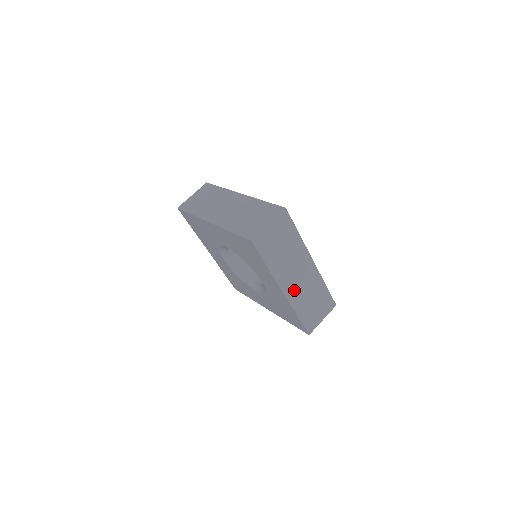
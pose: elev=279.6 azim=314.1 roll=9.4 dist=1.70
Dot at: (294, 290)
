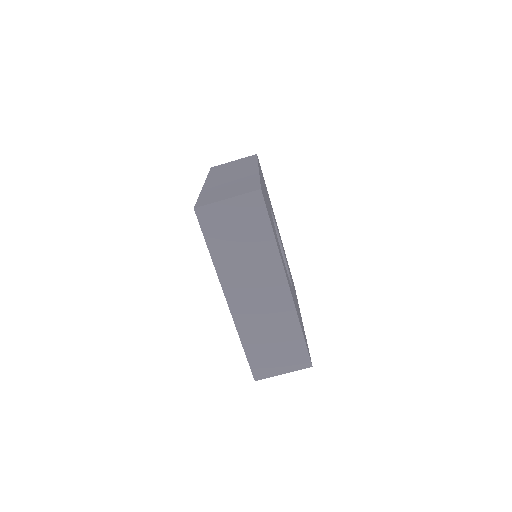
Dot at: (246, 308)
